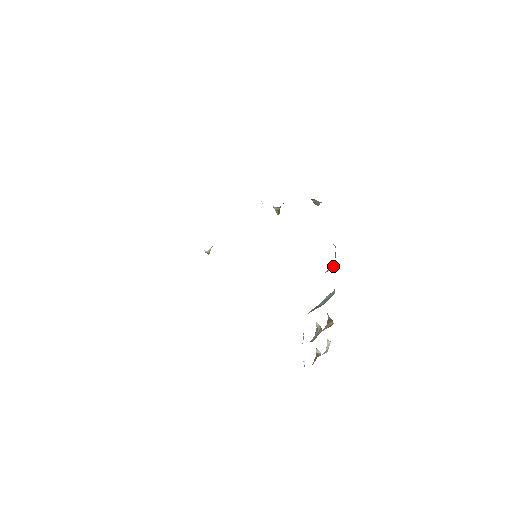
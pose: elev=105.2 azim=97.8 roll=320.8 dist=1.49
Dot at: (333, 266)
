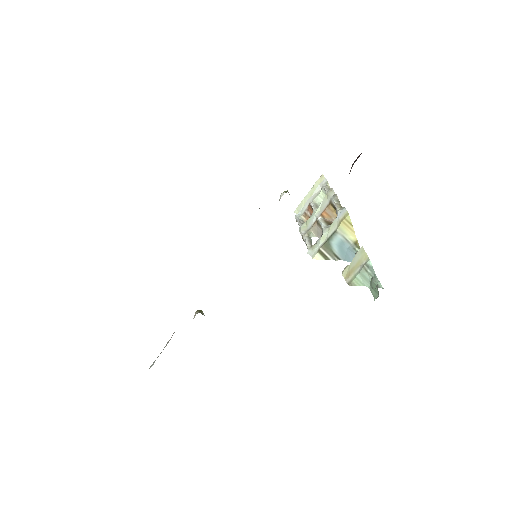
Dot at: (367, 284)
